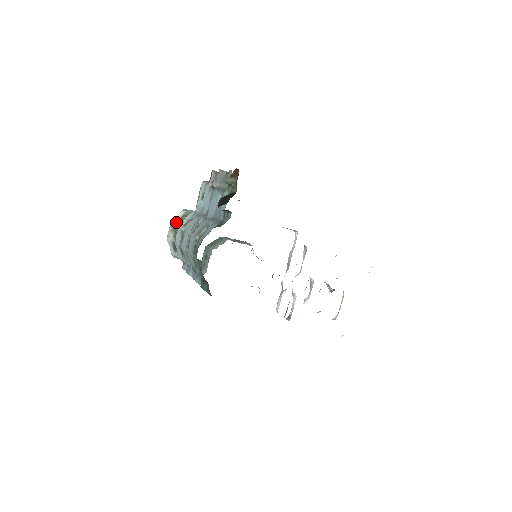
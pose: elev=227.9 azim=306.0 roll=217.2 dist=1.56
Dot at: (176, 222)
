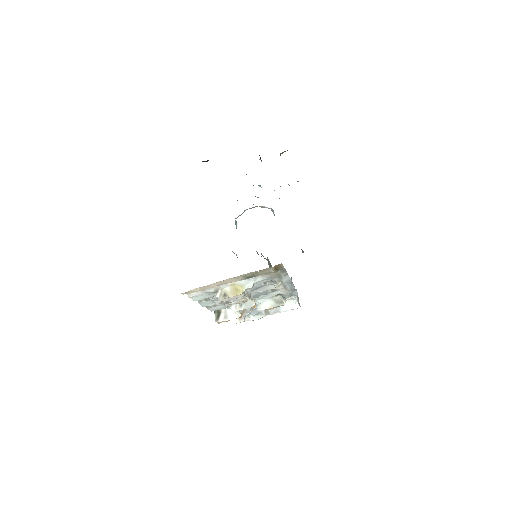
Dot at: (260, 206)
